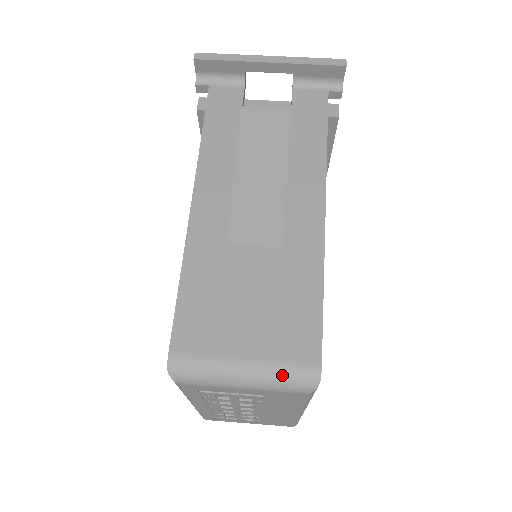
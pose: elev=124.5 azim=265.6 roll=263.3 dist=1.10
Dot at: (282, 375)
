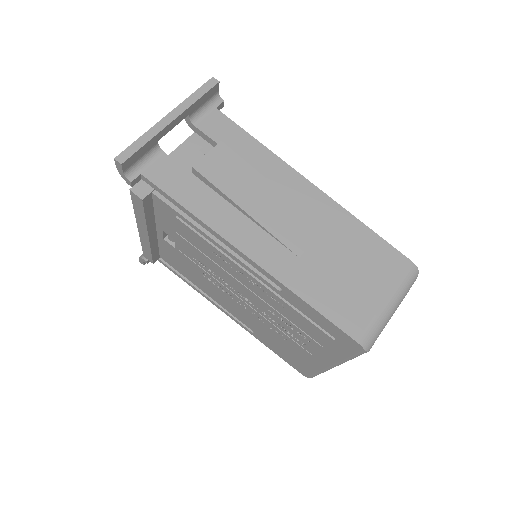
Dot at: (405, 286)
